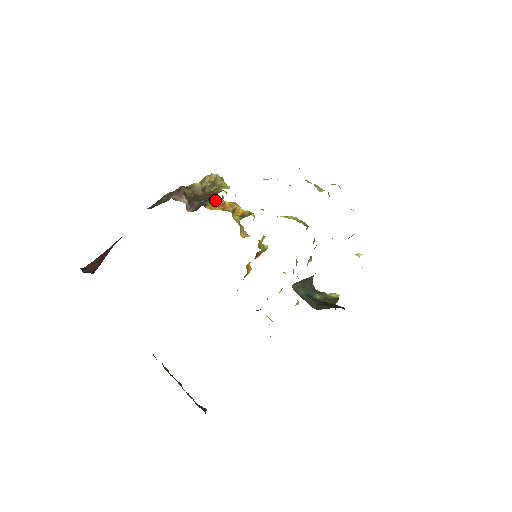
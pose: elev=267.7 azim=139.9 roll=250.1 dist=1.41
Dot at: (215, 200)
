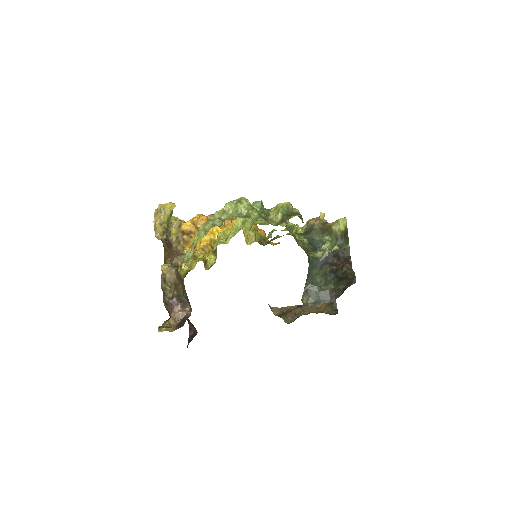
Dot at: (182, 235)
